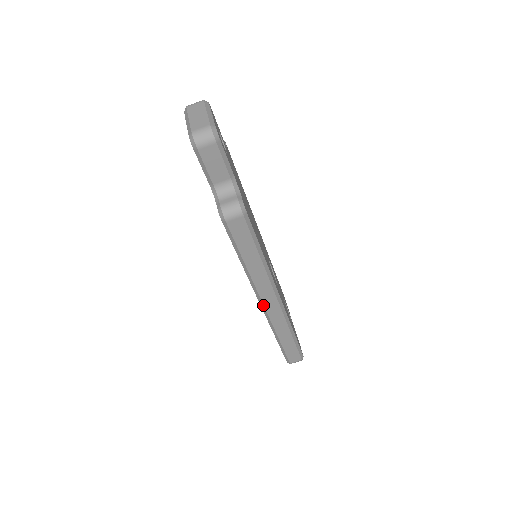
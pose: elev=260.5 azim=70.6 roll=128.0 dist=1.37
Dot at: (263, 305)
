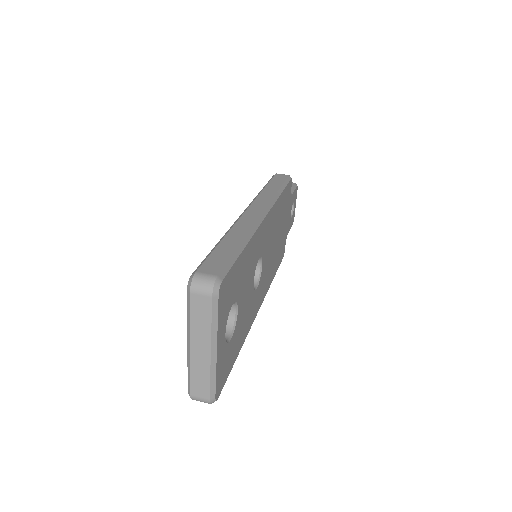
Dot at: (247, 209)
